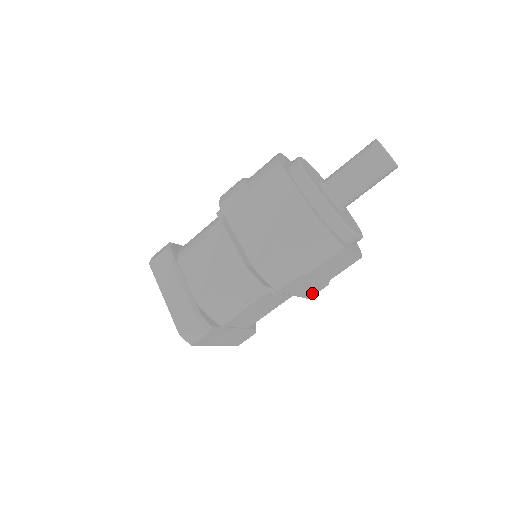
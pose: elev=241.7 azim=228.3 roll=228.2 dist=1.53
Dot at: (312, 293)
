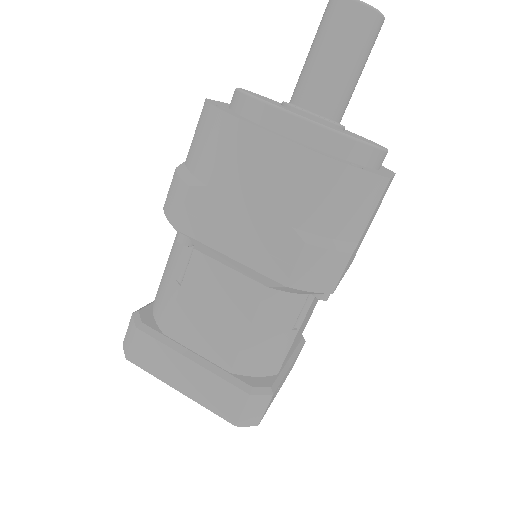
Dot at: (354, 256)
